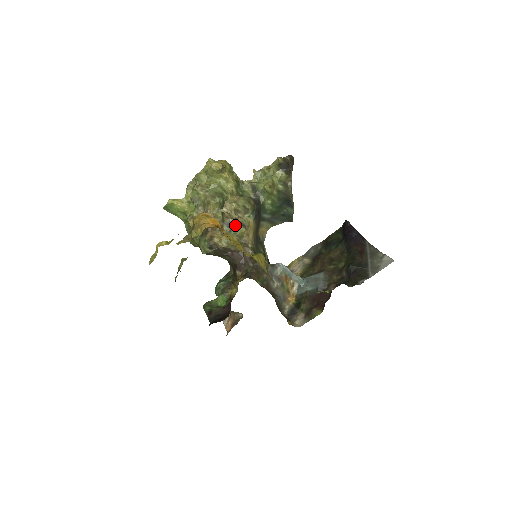
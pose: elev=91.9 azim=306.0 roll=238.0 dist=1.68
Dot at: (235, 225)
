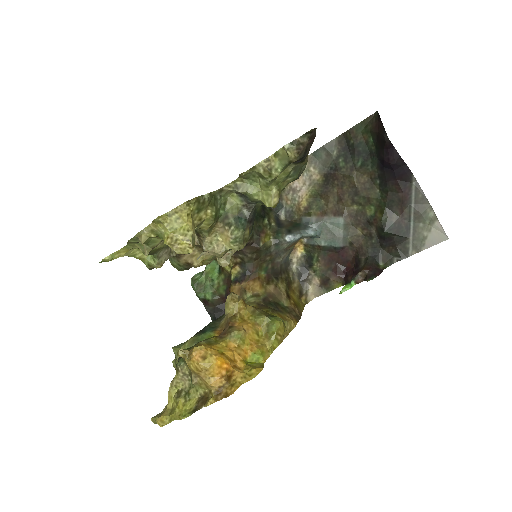
Dot at: occluded
